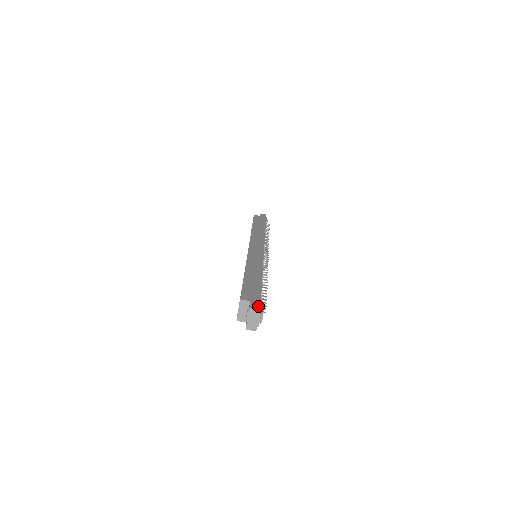
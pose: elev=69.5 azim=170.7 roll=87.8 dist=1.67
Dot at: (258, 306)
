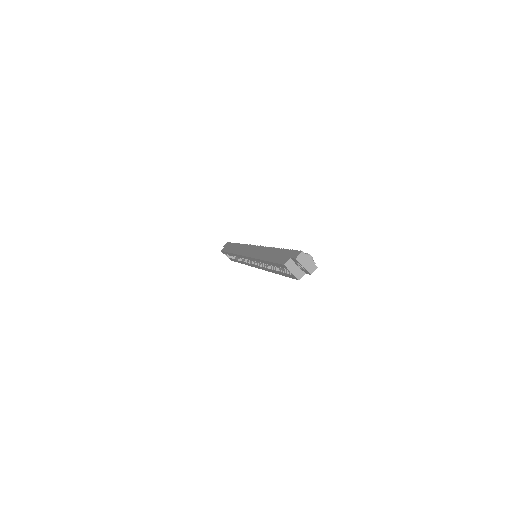
Dot at: (298, 252)
